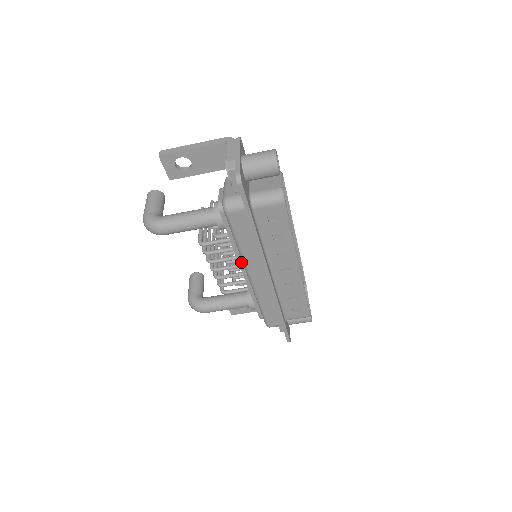
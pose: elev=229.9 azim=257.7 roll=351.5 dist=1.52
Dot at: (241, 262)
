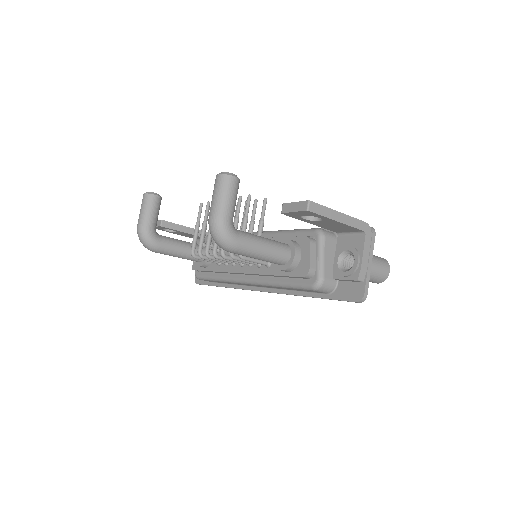
Dot at: (253, 274)
